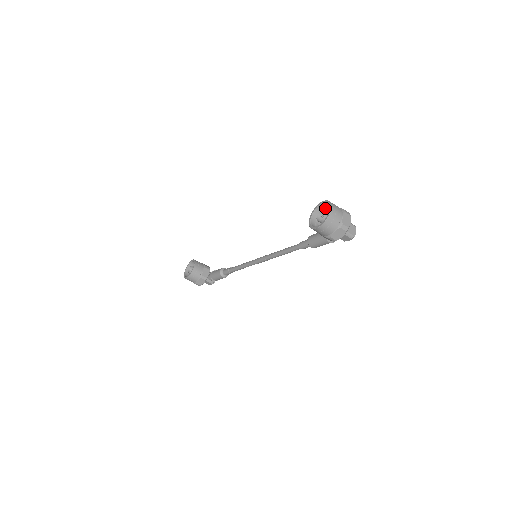
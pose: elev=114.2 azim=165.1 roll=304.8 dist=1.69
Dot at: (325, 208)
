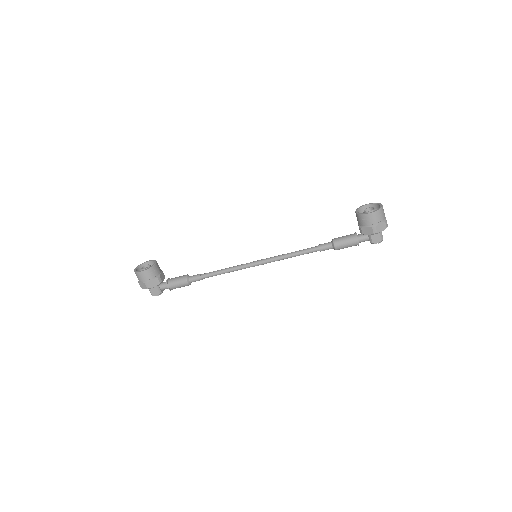
Dot at: occluded
